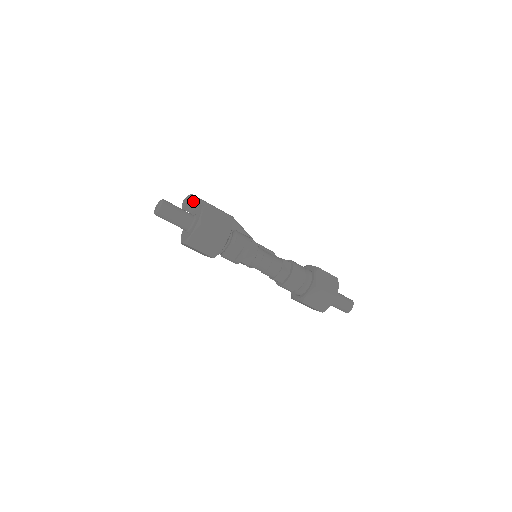
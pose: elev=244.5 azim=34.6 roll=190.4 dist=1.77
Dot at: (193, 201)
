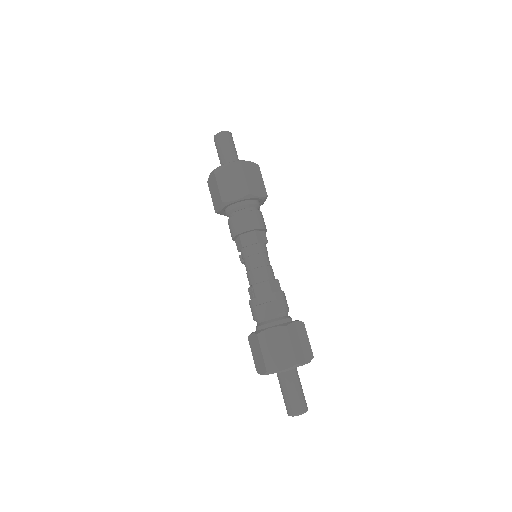
Dot at: occluded
